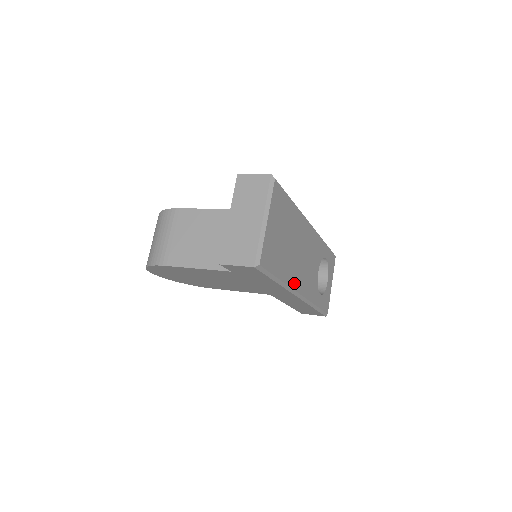
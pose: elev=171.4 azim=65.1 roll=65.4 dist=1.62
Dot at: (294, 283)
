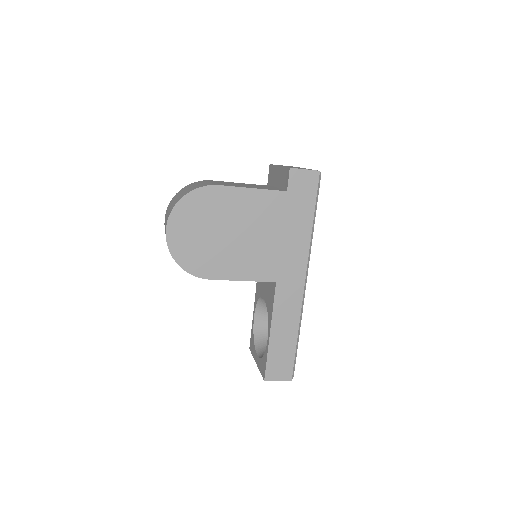
Dot at: occluded
